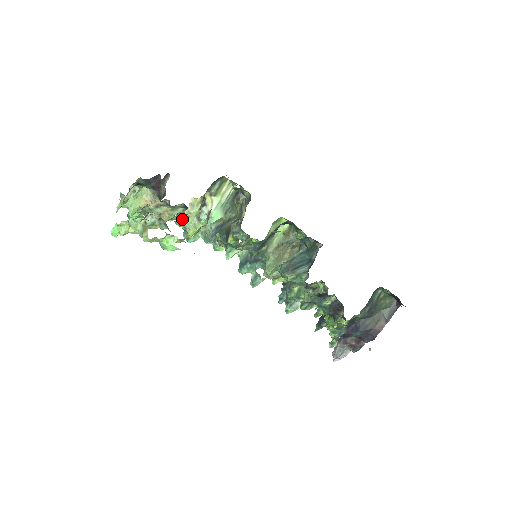
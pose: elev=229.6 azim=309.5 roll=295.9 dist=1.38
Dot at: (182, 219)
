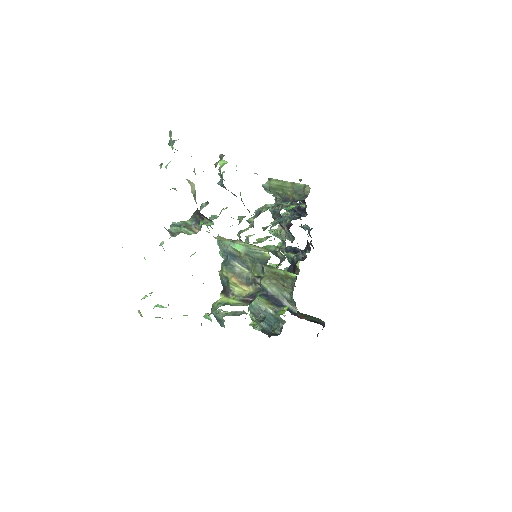
Dot at: occluded
